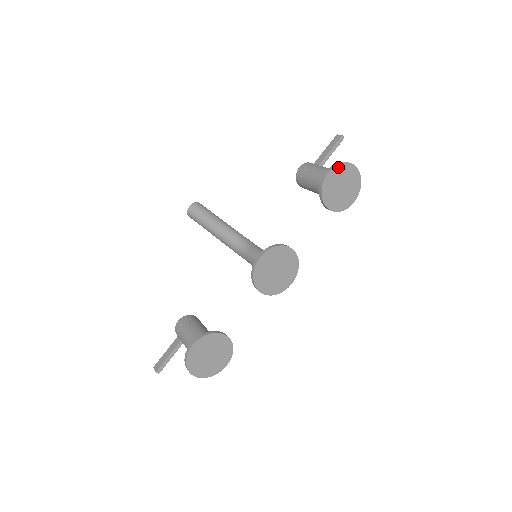
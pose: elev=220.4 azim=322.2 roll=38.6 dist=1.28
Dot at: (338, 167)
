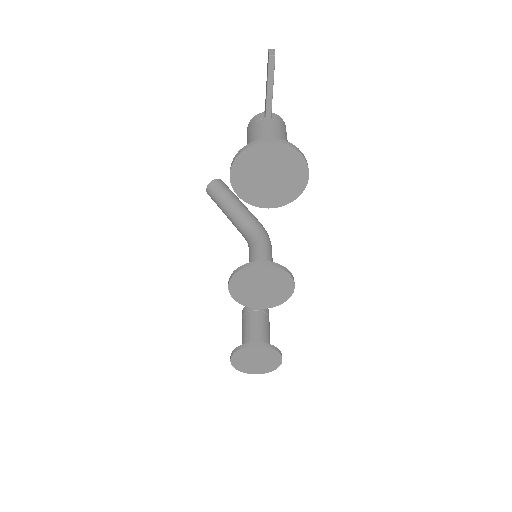
Dot at: (239, 162)
